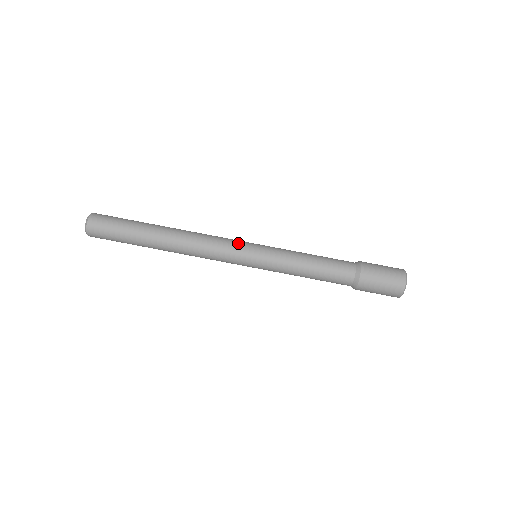
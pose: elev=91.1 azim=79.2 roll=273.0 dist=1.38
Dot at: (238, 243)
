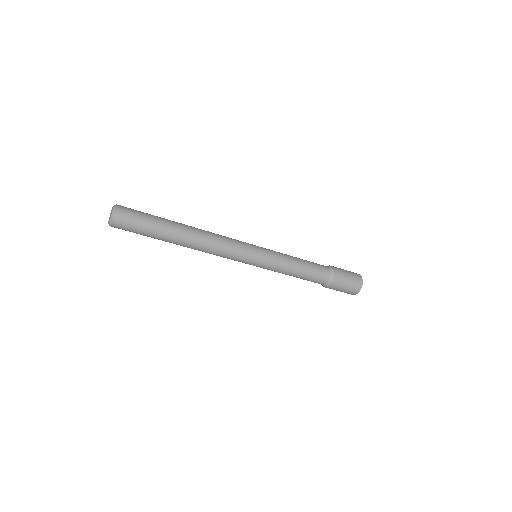
Dot at: (241, 260)
